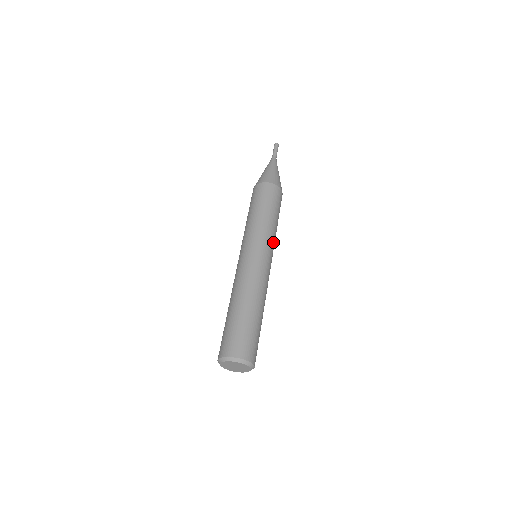
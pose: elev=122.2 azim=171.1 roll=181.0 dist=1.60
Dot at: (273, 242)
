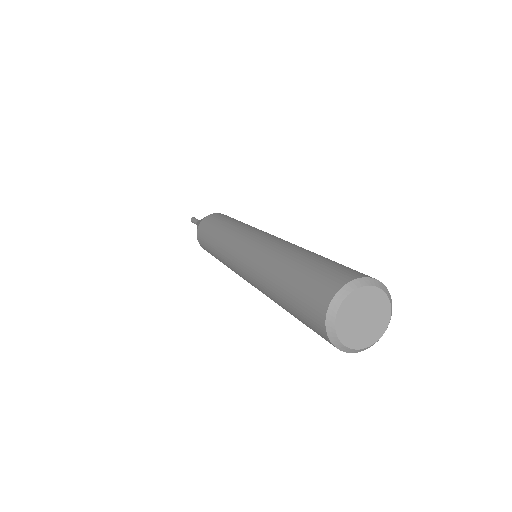
Dot at: occluded
